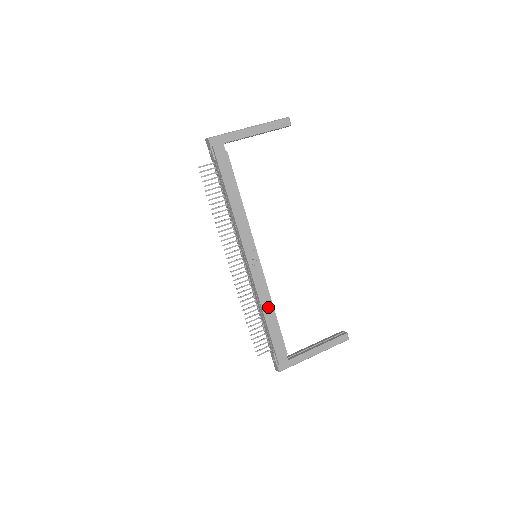
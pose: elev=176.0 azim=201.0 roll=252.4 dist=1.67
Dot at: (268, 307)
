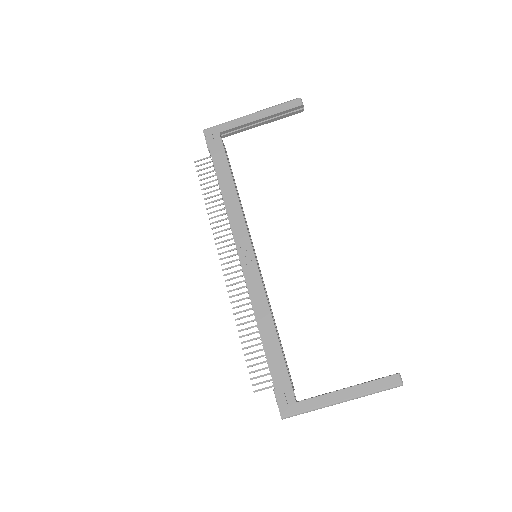
Dot at: (265, 320)
